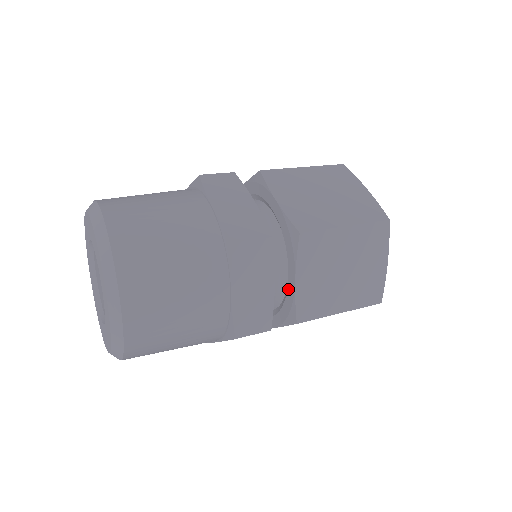
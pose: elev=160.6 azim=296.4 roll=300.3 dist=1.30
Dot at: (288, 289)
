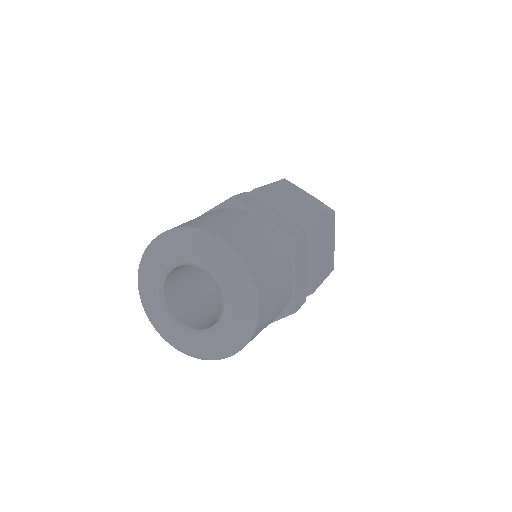
Dot at: occluded
